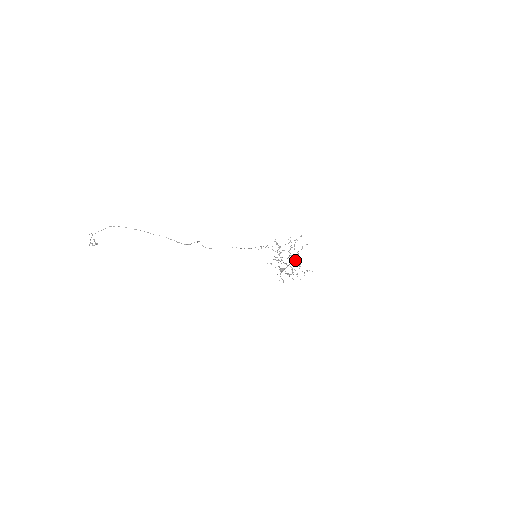
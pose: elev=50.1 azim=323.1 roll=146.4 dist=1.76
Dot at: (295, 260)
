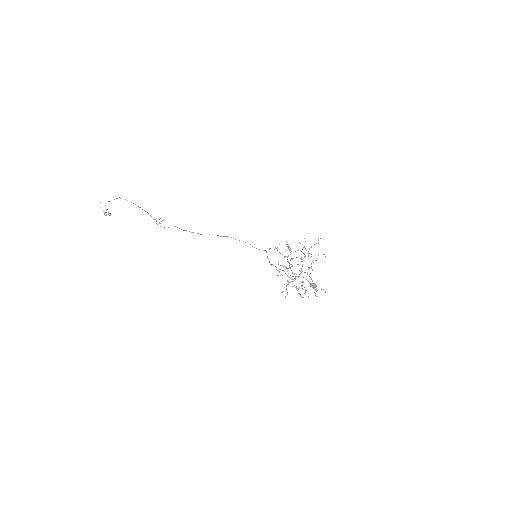
Dot at: (307, 272)
